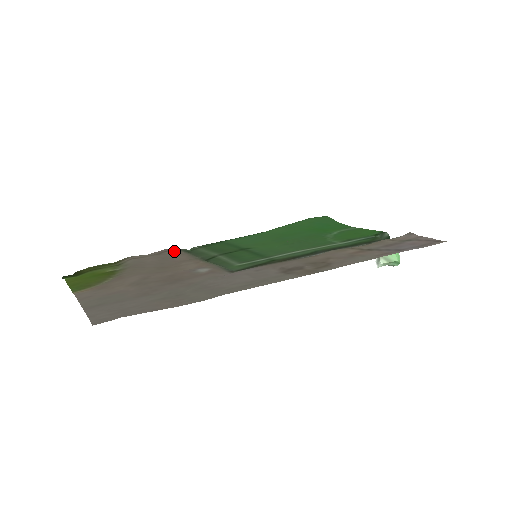
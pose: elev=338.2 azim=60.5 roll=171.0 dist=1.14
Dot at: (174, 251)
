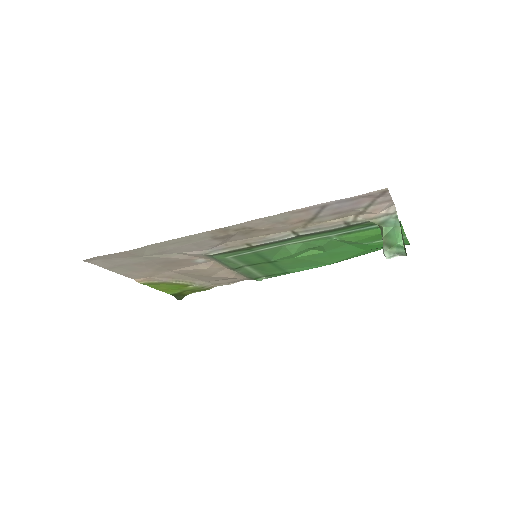
Dot at: (243, 279)
